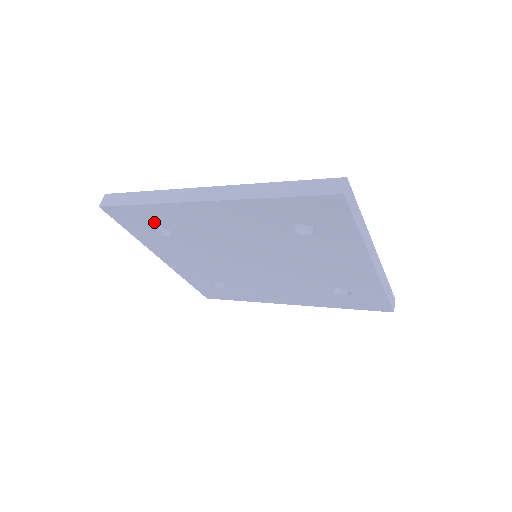
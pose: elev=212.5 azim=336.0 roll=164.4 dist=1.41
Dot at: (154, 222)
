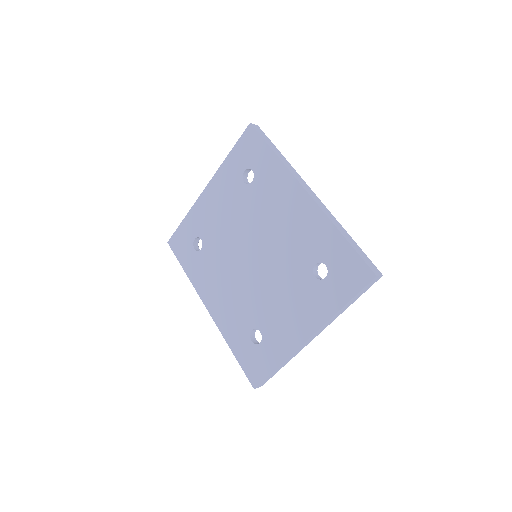
Dot at: (257, 167)
